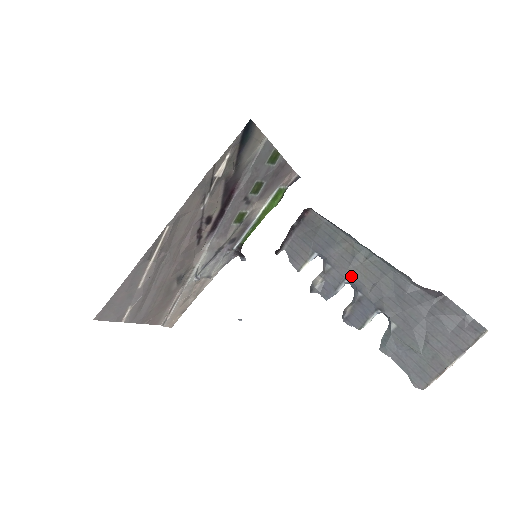
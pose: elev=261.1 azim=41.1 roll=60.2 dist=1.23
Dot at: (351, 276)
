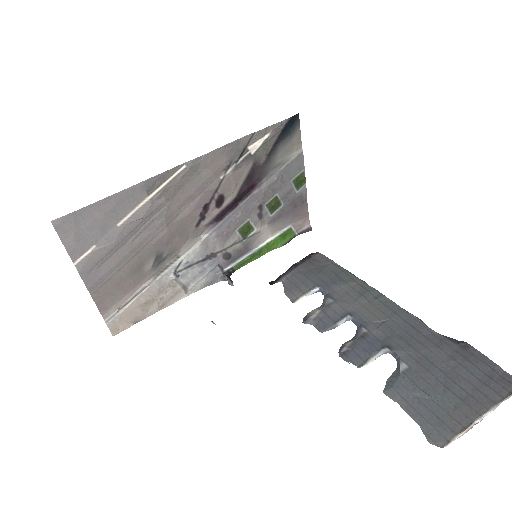
Dot at: (356, 311)
